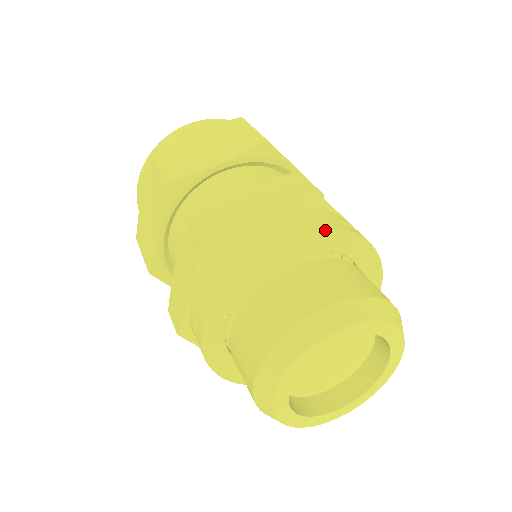
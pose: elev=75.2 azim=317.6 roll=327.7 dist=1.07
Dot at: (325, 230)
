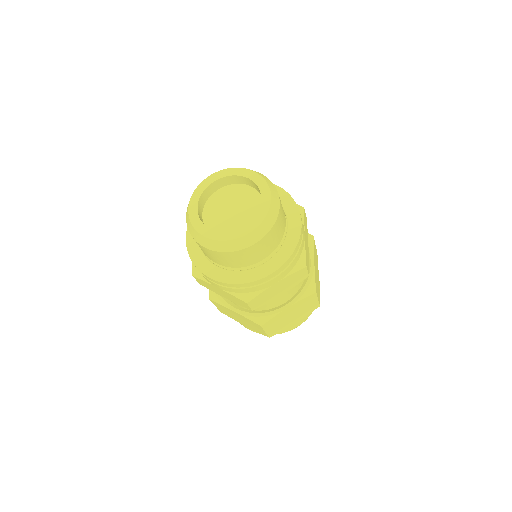
Dot at: occluded
